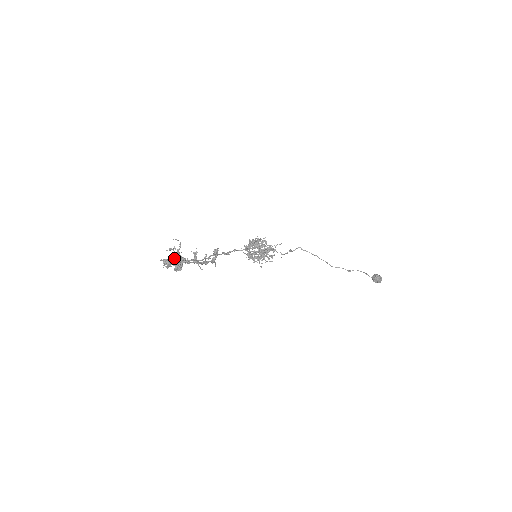
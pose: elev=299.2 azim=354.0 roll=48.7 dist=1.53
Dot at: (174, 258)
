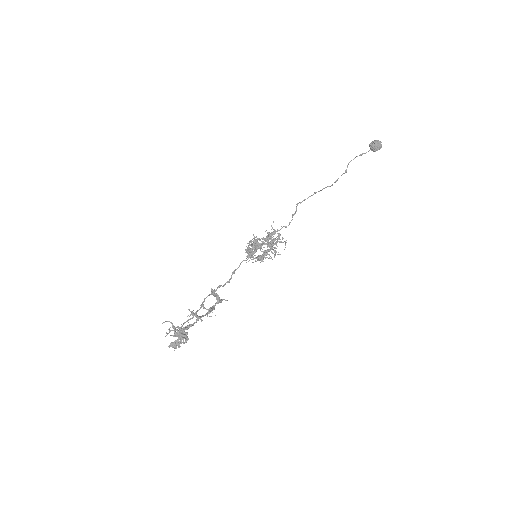
Dot at: (174, 336)
